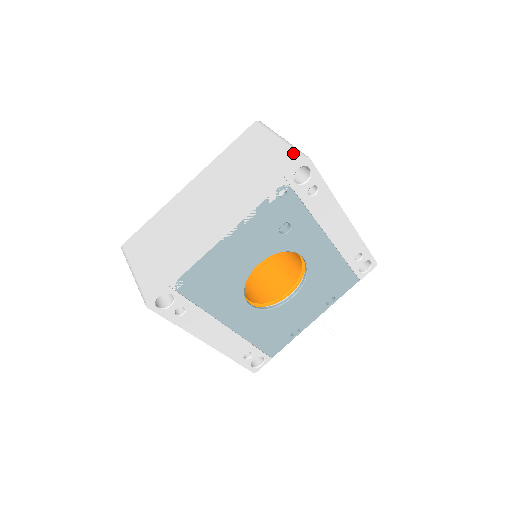
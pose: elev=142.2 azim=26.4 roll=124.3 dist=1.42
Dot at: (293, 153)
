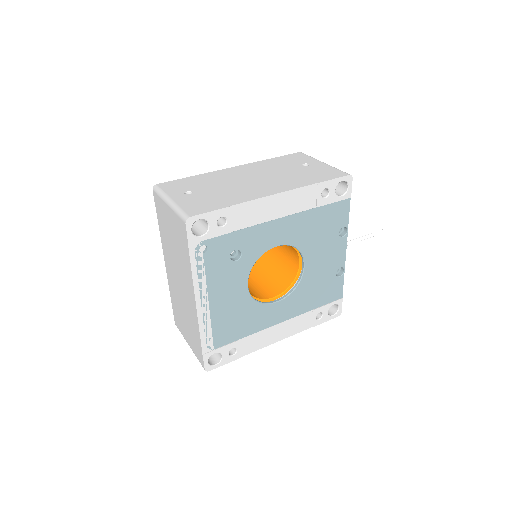
Dot at: (179, 219)
